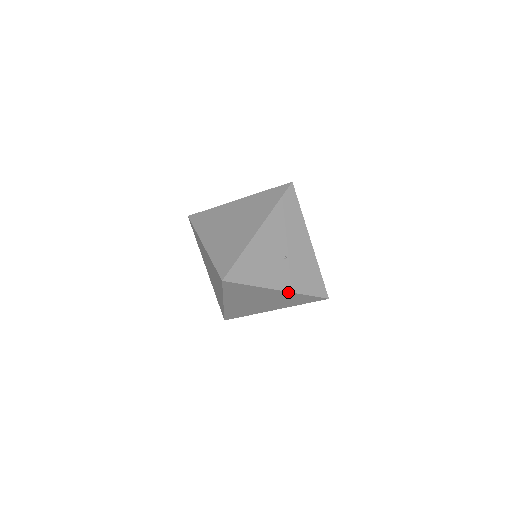
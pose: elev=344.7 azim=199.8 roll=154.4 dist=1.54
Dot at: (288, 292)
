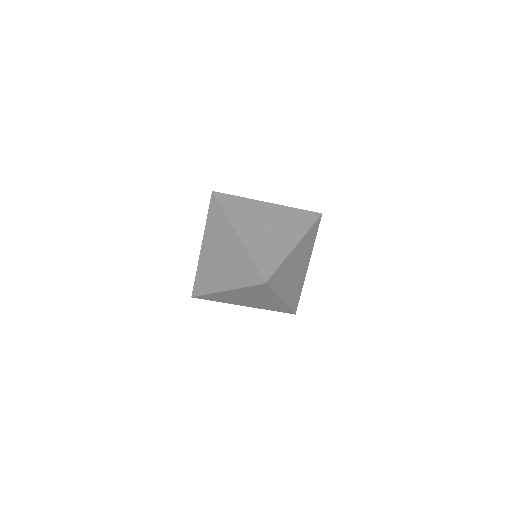
Dot at: (301, 240)
